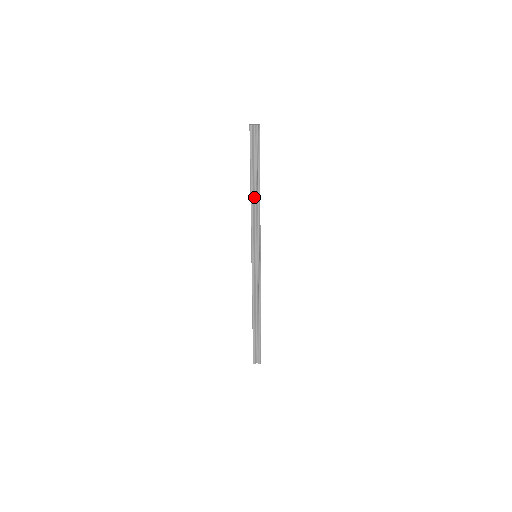
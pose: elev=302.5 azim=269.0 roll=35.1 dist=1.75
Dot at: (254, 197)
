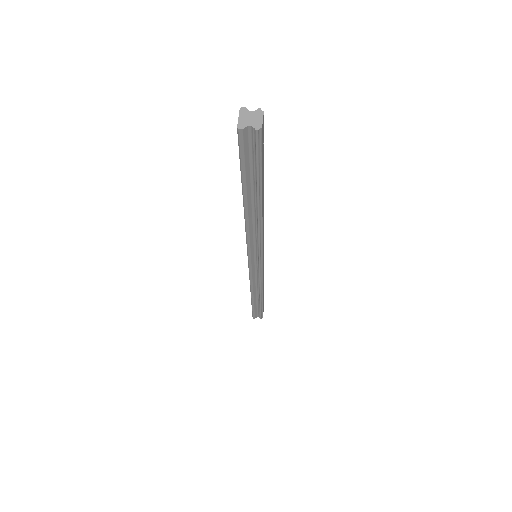
Dot at: (251, 213)
